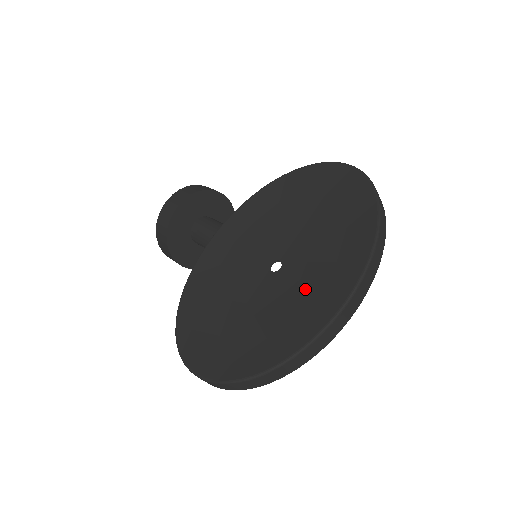
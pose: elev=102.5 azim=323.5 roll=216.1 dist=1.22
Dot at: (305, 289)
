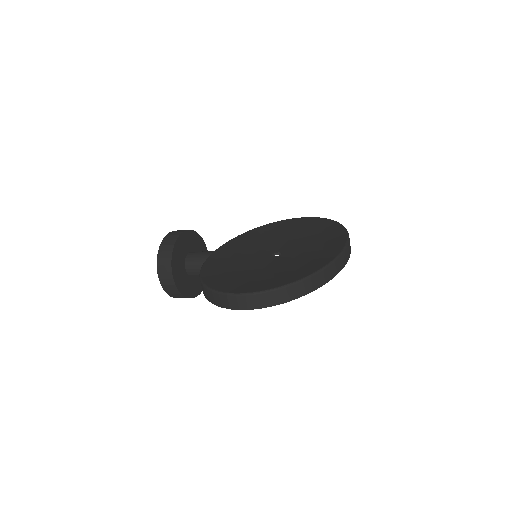
Dot at: (309, 253)
